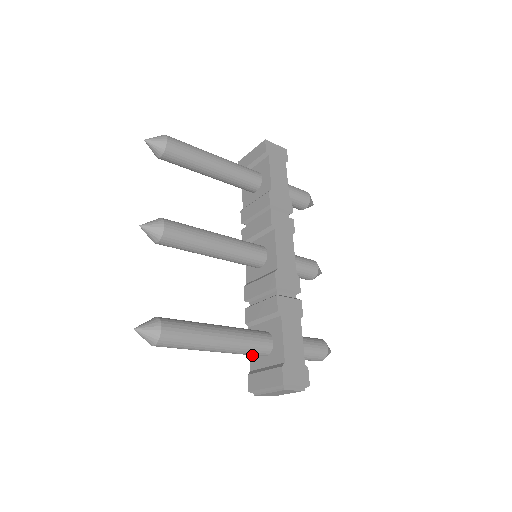
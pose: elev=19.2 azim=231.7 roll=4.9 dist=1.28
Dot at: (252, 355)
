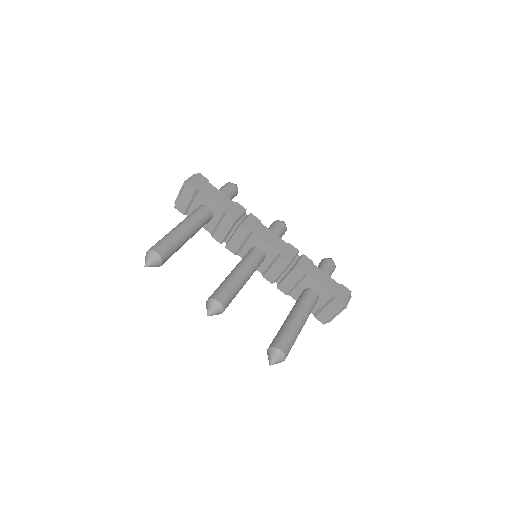
Dot at: occluded
